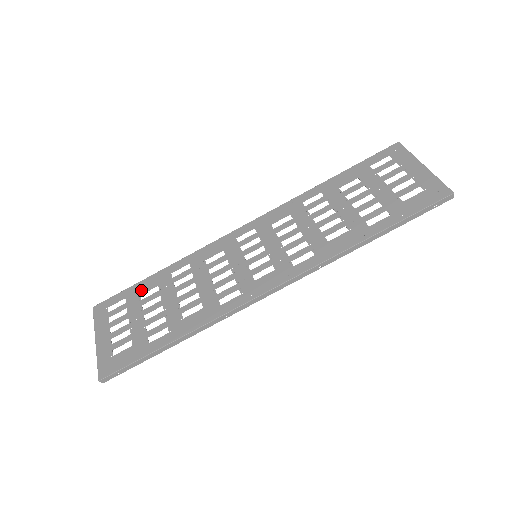
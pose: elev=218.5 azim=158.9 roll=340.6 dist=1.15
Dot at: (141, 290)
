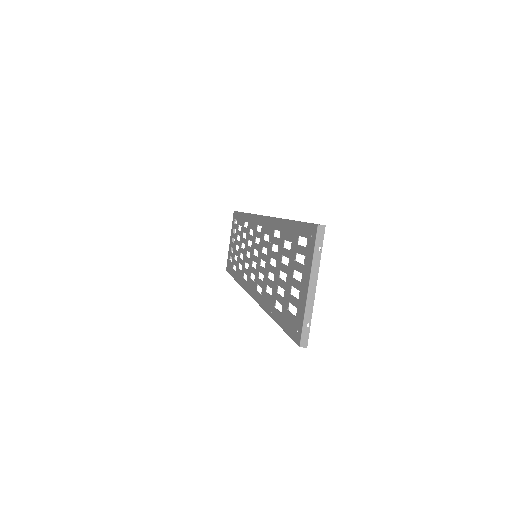
Dot at: (239, 221)
